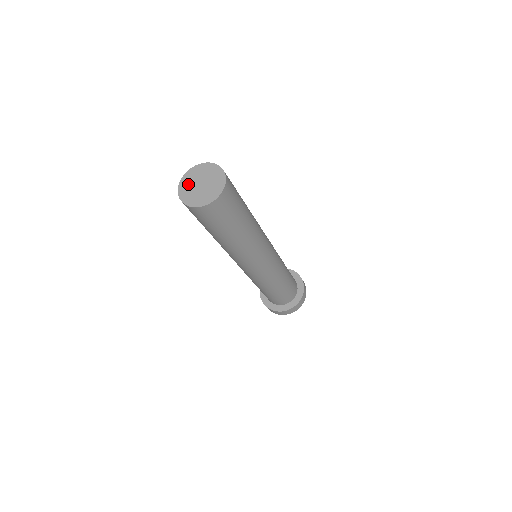
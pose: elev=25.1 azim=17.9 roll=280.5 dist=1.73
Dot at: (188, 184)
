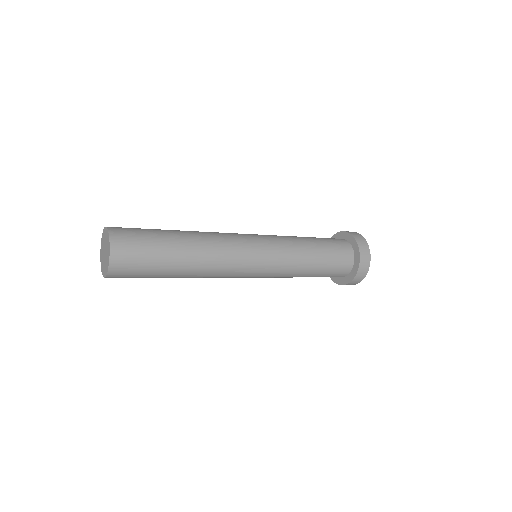
Dot at: (102, 249)
